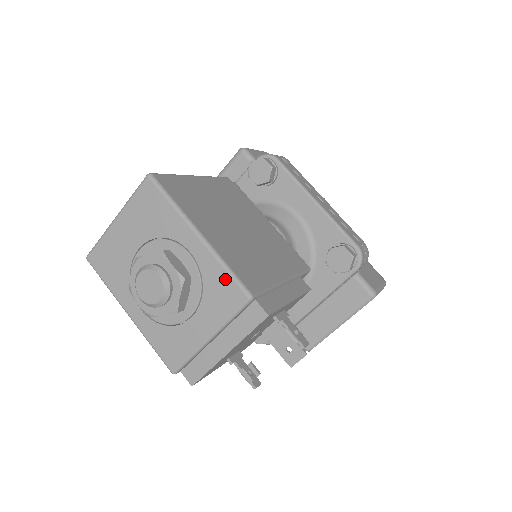
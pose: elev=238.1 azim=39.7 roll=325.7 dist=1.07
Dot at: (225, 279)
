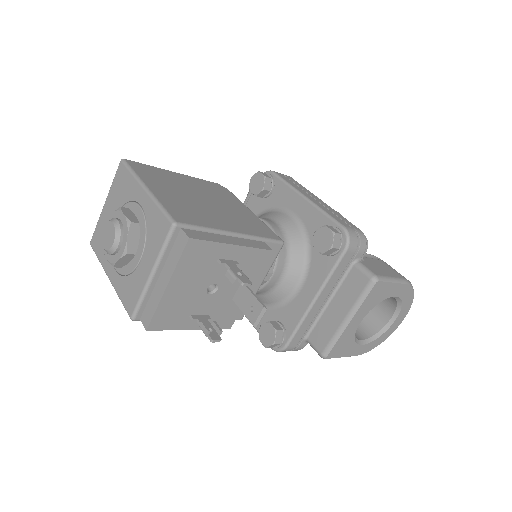
Dot at: (159, 216)
